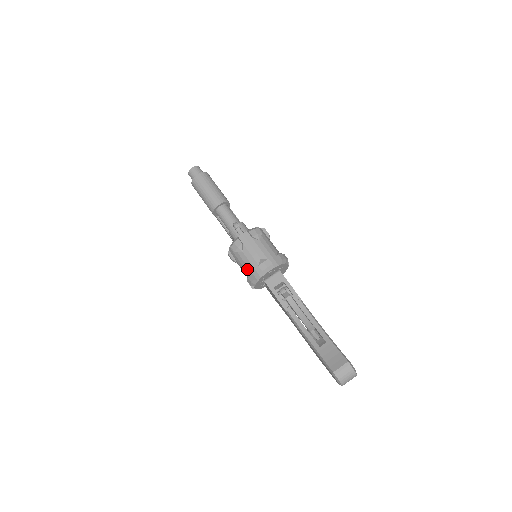
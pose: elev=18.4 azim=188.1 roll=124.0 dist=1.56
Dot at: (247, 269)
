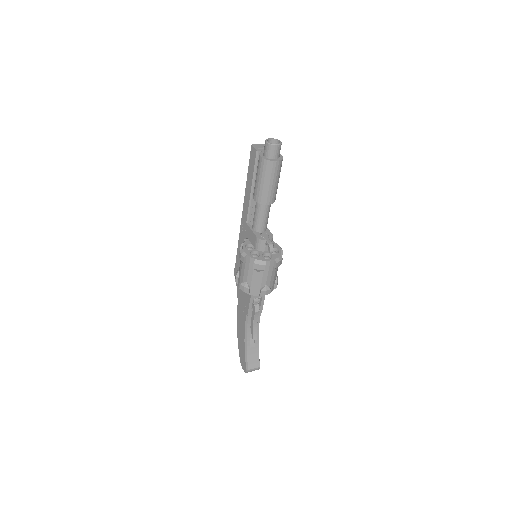
Dot at: (249, 281)
